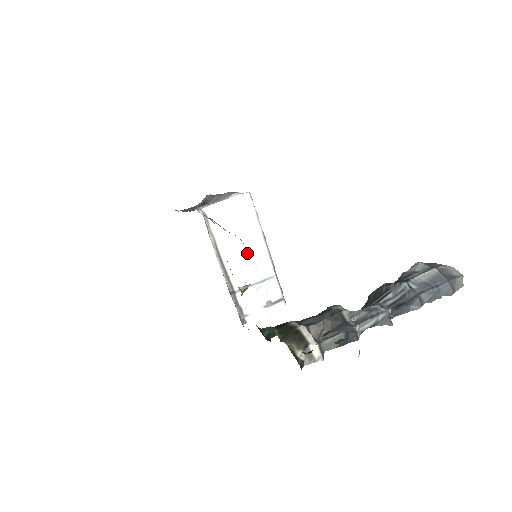
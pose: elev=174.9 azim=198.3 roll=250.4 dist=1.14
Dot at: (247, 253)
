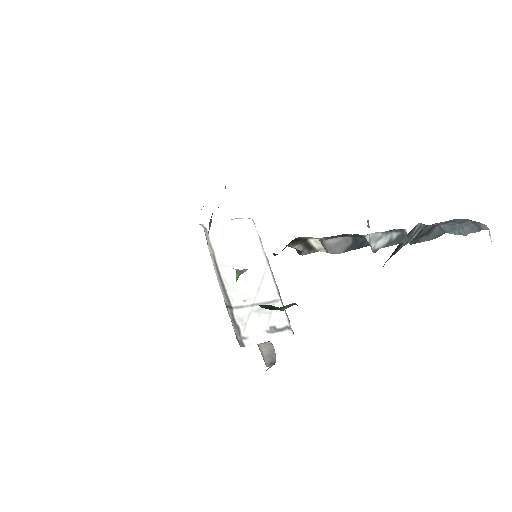
Dot at: (248, 271)
